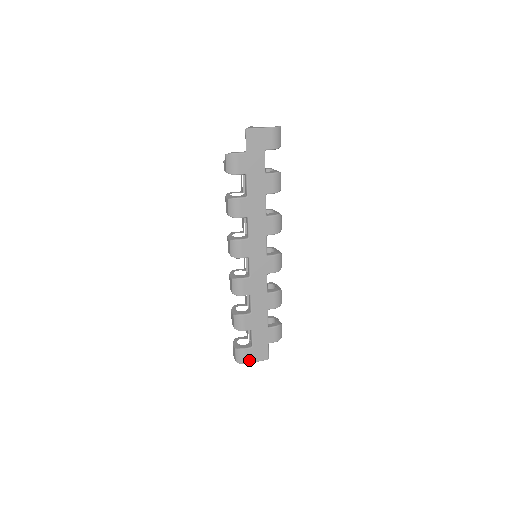
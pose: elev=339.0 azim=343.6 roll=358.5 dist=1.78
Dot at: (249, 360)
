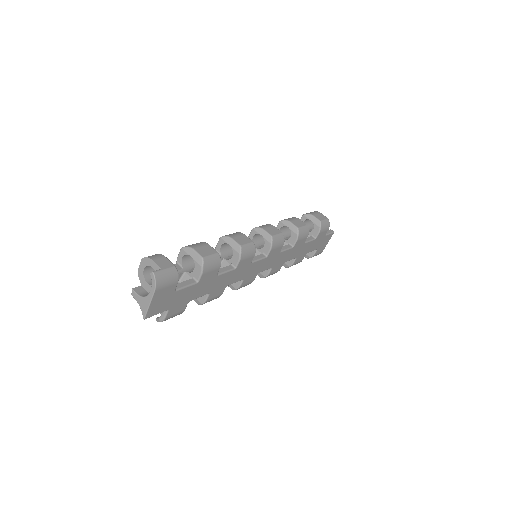
Dot at: (322, 249)
